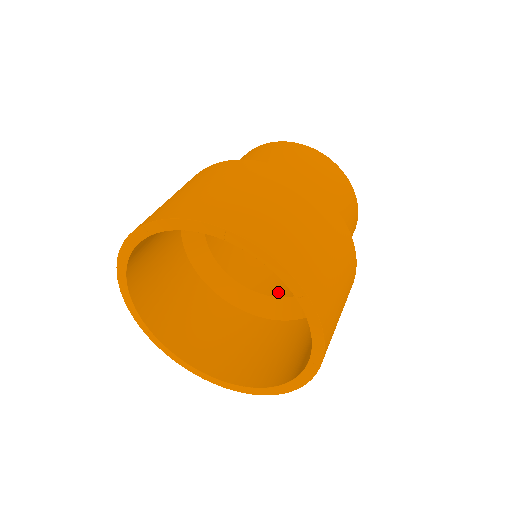
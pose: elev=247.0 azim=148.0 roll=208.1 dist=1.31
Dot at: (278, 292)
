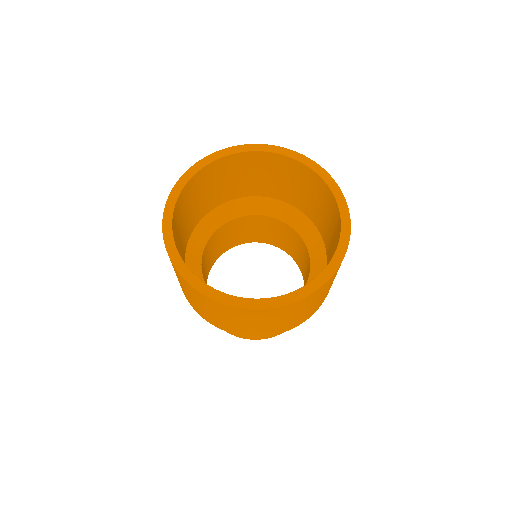
Dot at: occluded
